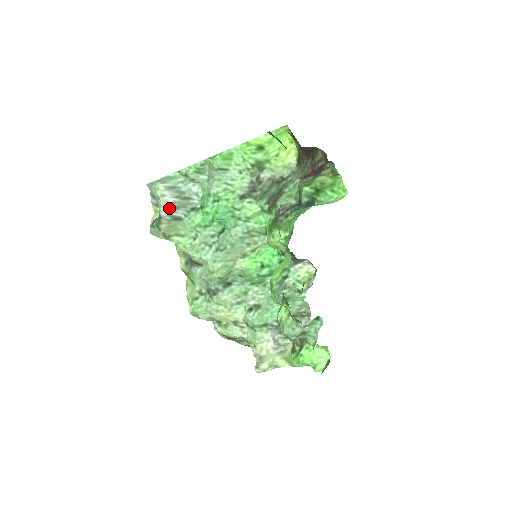
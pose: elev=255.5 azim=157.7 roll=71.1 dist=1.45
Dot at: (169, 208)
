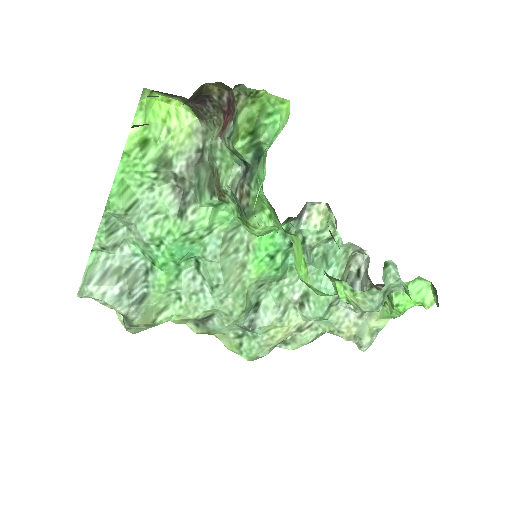
Dot at: (123, 299)
